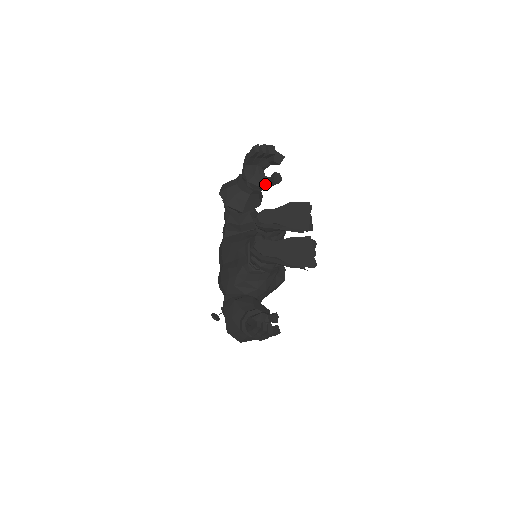
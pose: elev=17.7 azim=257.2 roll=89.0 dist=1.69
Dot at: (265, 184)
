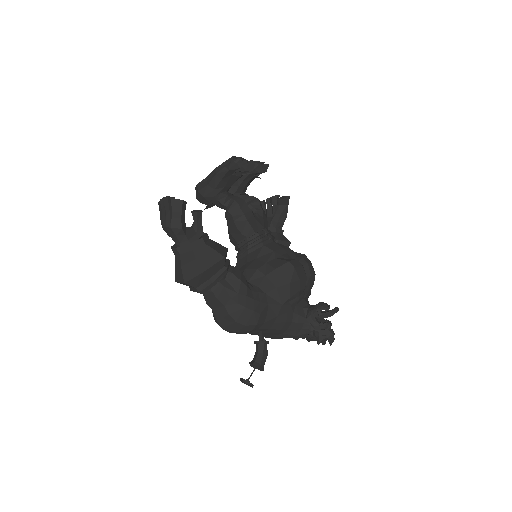
Dot at: (274, 218)
